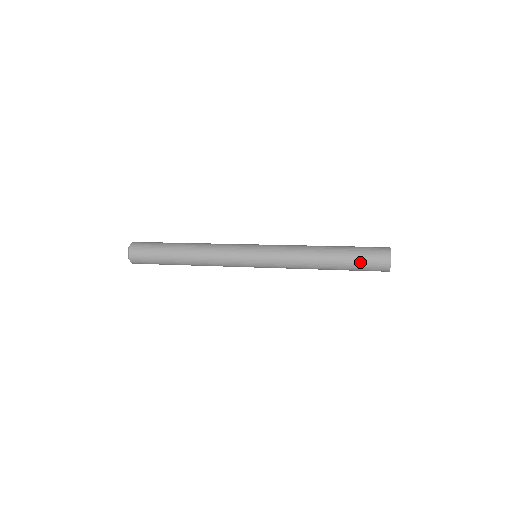
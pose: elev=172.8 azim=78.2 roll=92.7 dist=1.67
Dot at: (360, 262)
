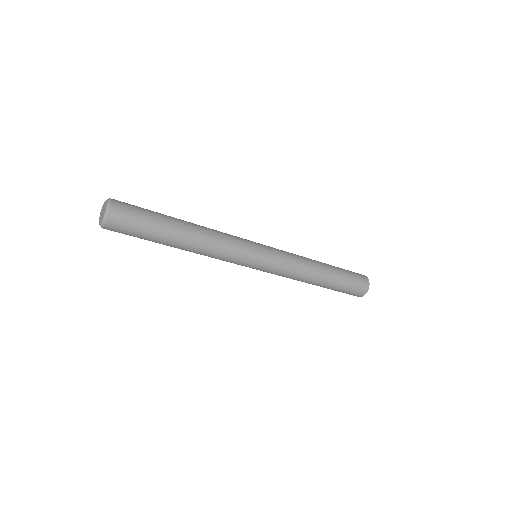
Dot at: (348, 273)
